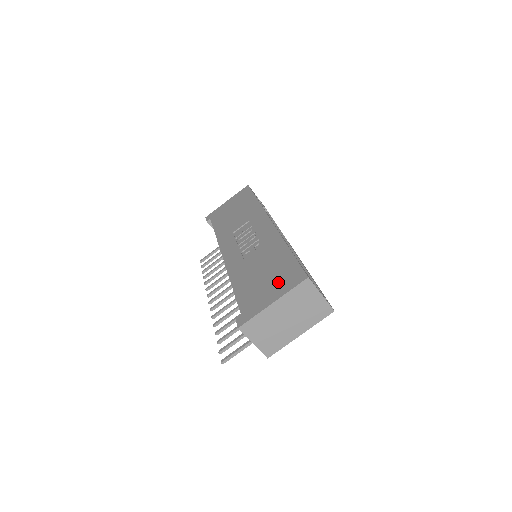
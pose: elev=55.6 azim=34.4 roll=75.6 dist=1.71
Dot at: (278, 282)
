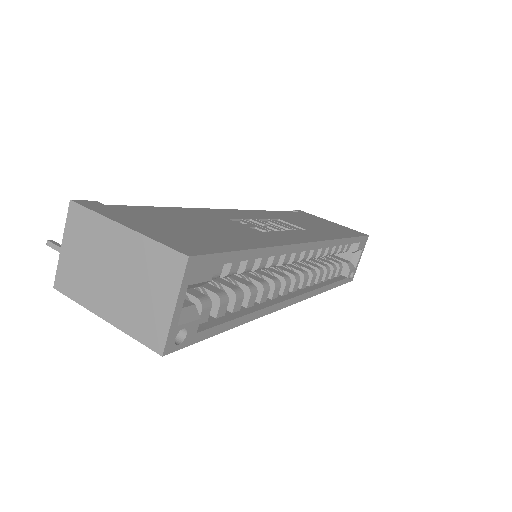
Dot at: (177, 233)
